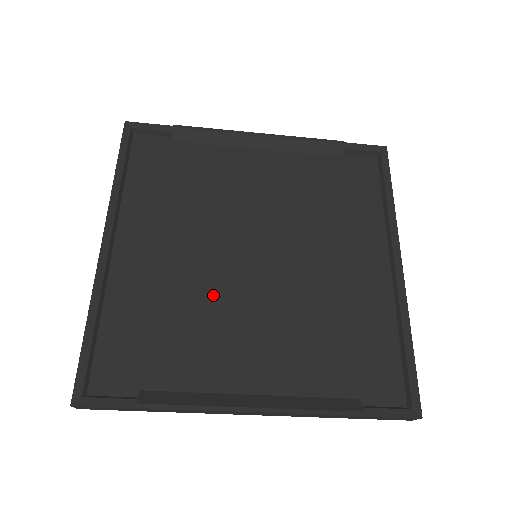
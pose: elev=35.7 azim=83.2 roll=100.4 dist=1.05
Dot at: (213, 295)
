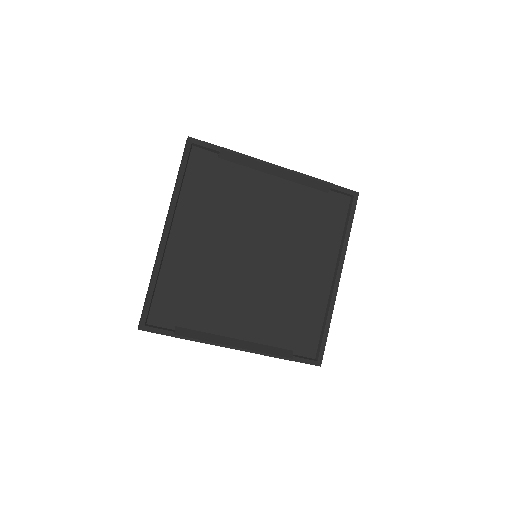
Dot at: (225, 277)
